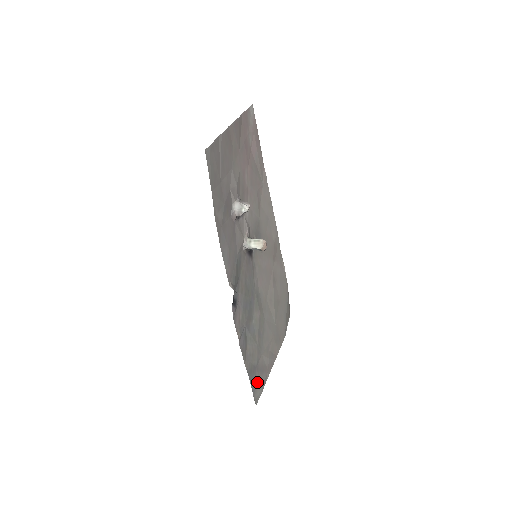
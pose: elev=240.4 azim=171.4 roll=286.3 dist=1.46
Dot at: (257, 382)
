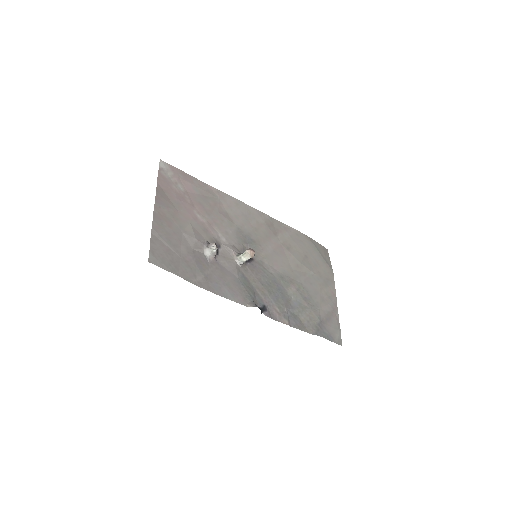
Dot at: (330, 331)
